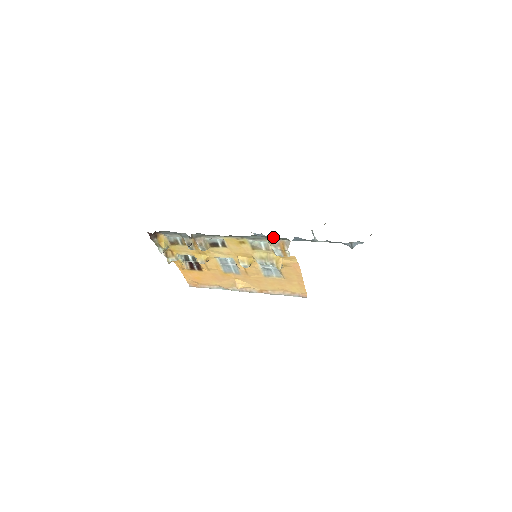
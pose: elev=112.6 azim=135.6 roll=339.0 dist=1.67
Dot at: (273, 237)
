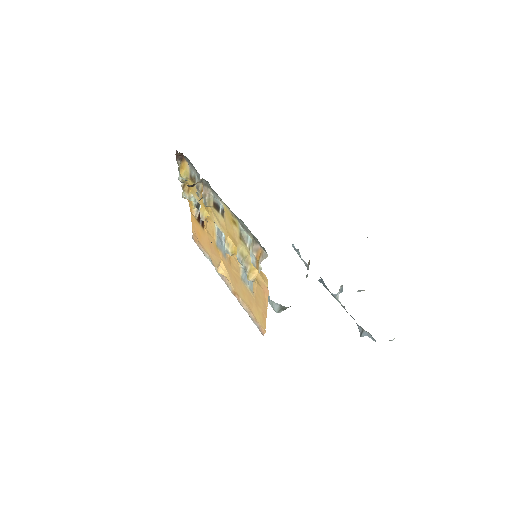
Dot at: occluded
